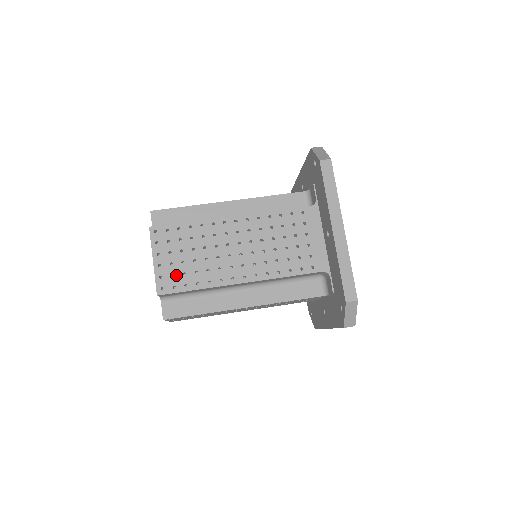
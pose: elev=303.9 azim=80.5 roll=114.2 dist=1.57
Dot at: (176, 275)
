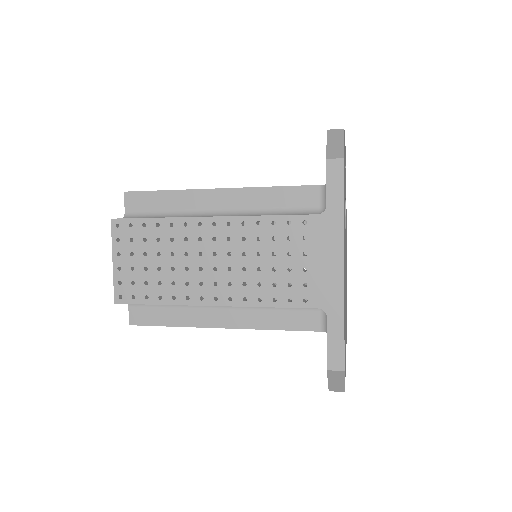
Dot at: occluded
